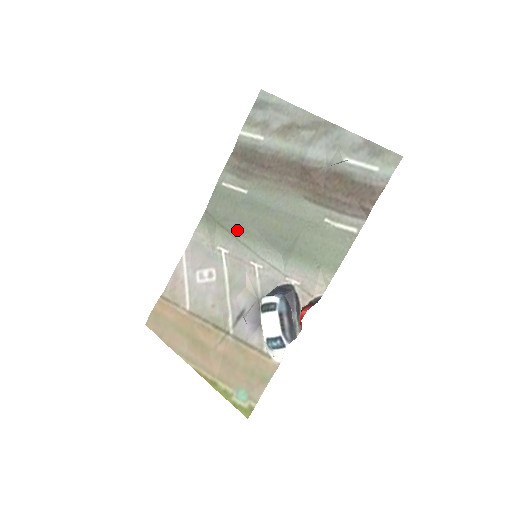
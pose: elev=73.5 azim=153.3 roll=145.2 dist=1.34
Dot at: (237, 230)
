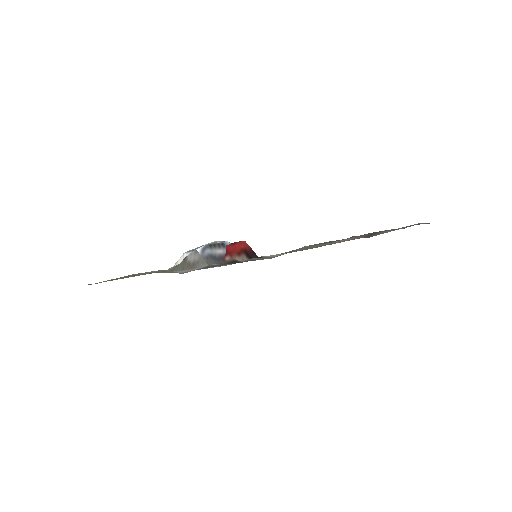
Dot at: occluded
